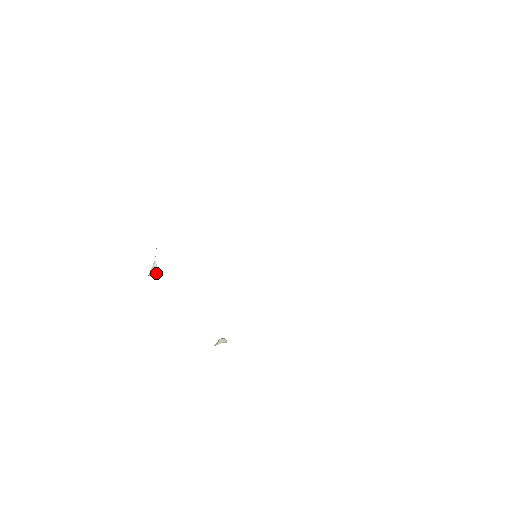
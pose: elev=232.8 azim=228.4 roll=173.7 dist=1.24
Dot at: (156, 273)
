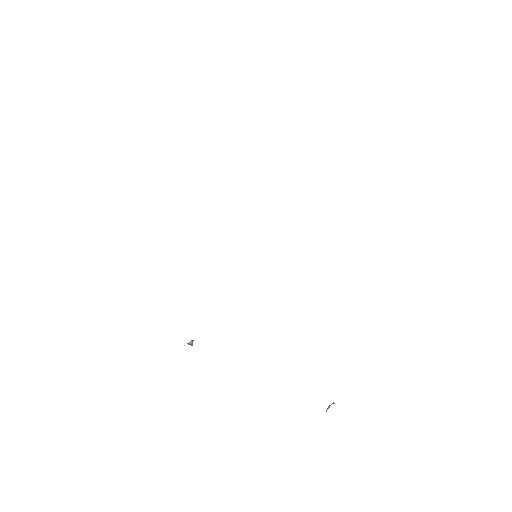
Dot at: occluded
